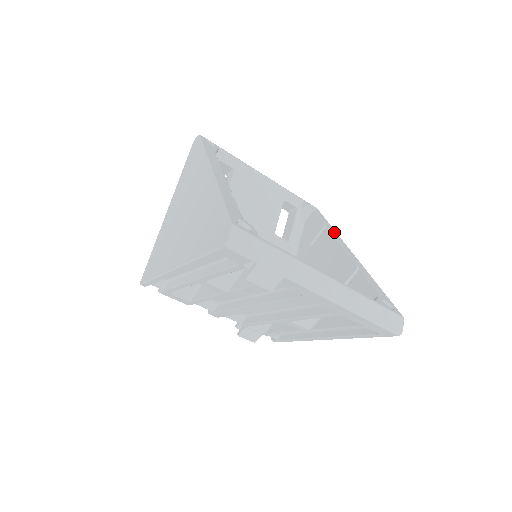
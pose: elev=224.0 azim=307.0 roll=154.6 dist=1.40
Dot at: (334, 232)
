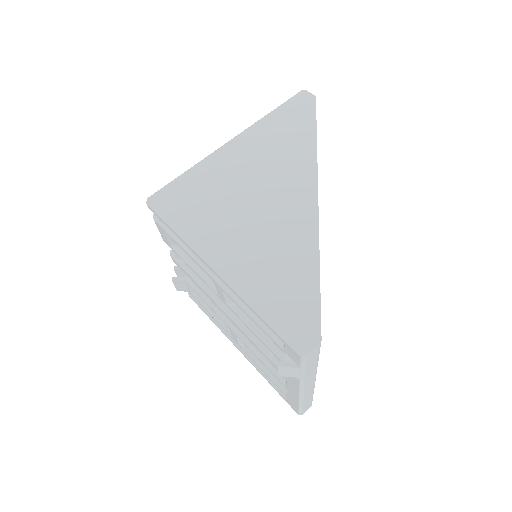
Dot at: occluded
